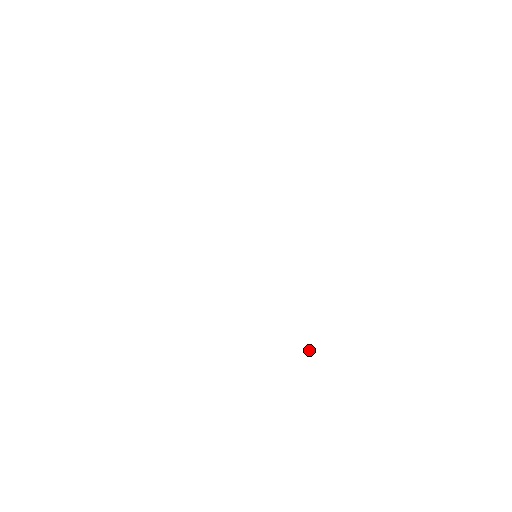
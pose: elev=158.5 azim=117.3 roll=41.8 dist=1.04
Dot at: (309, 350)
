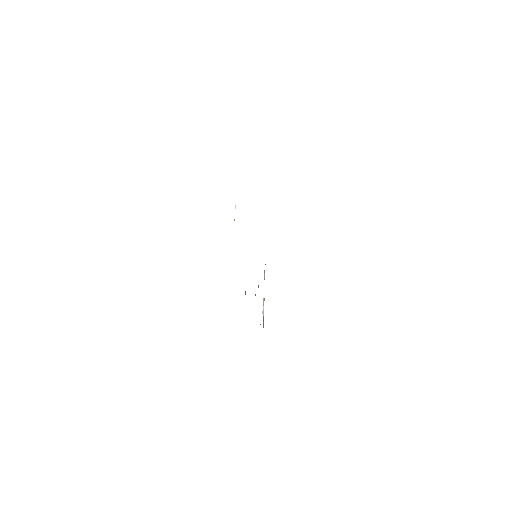
Dot at: occluded
